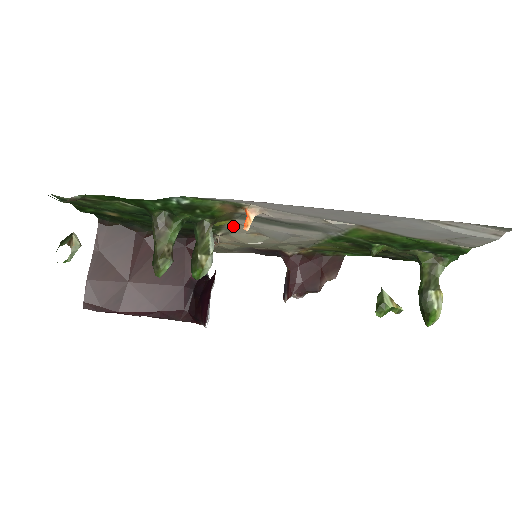
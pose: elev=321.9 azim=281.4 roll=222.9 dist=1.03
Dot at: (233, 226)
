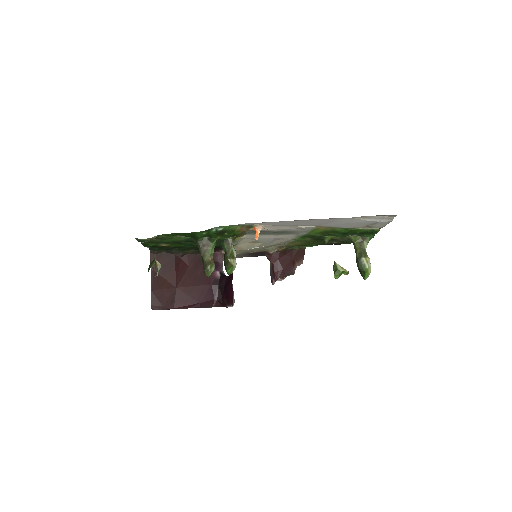
Dot at: (240, 240)
